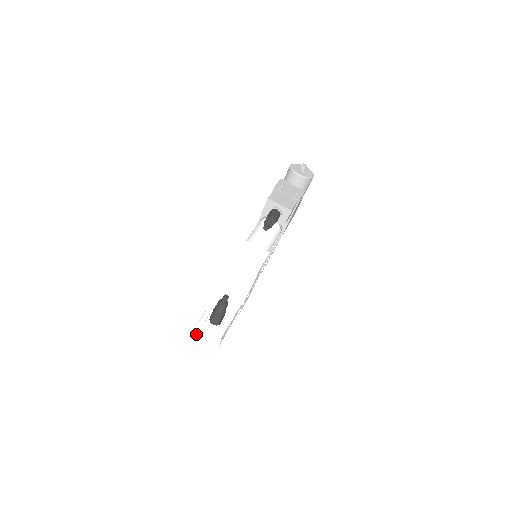
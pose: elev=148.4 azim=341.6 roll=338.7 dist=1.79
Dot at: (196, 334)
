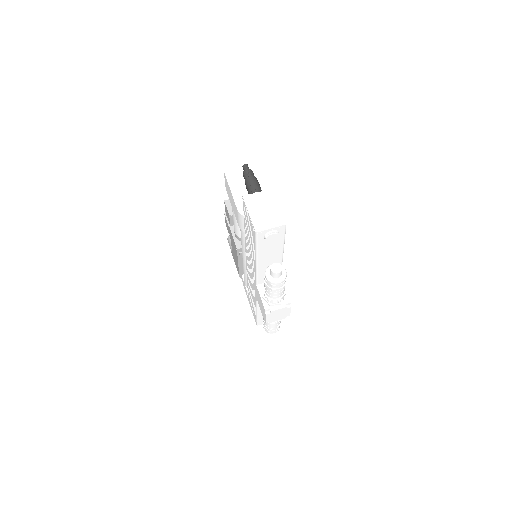
Dot at: (251, 210)
